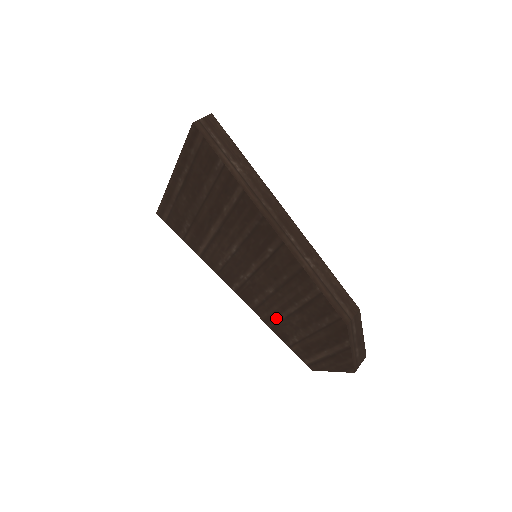
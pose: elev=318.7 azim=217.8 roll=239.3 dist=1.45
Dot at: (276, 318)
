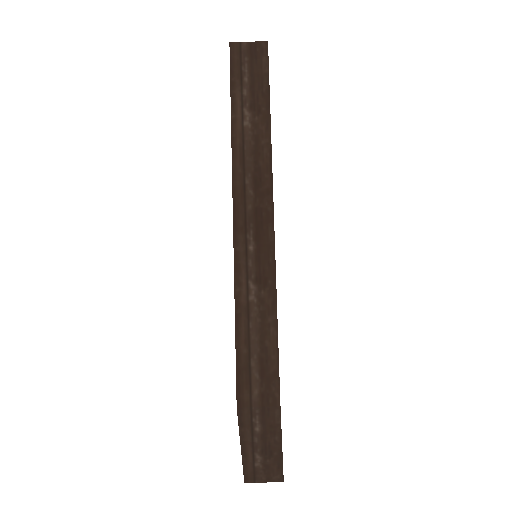
Dot at: occluded
